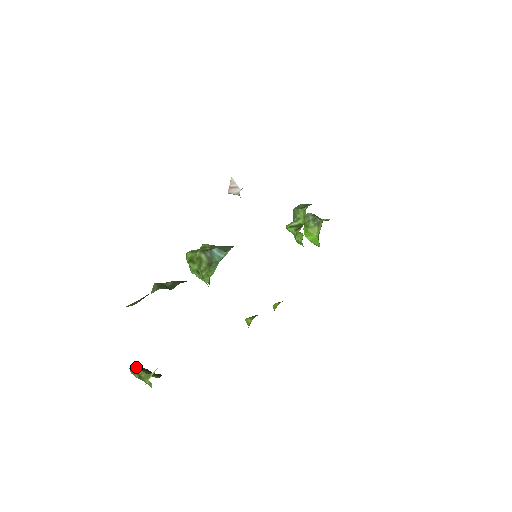
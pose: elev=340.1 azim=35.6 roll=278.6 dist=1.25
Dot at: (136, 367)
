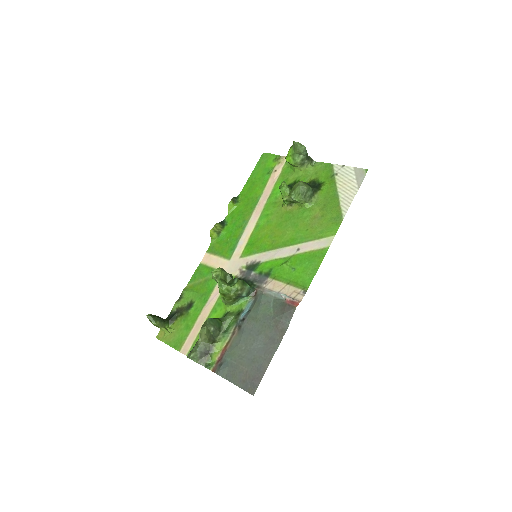
Dot at: (157, 324)
